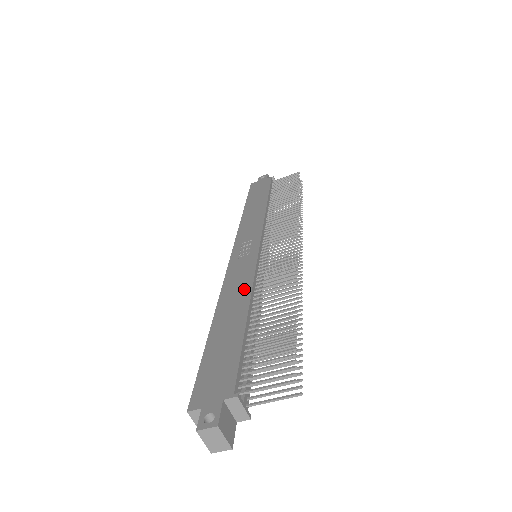
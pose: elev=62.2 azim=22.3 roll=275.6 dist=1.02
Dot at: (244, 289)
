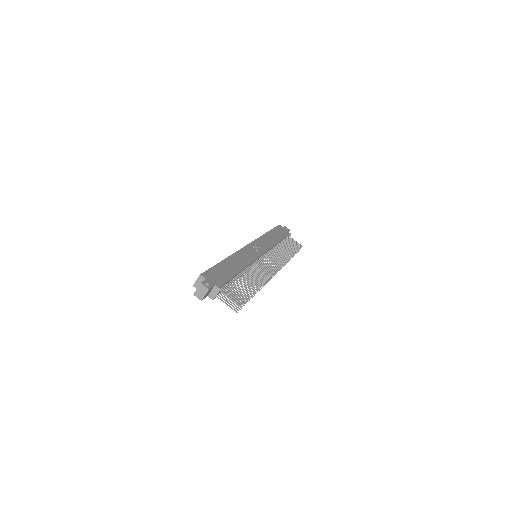
Dot at: (245, 262)
